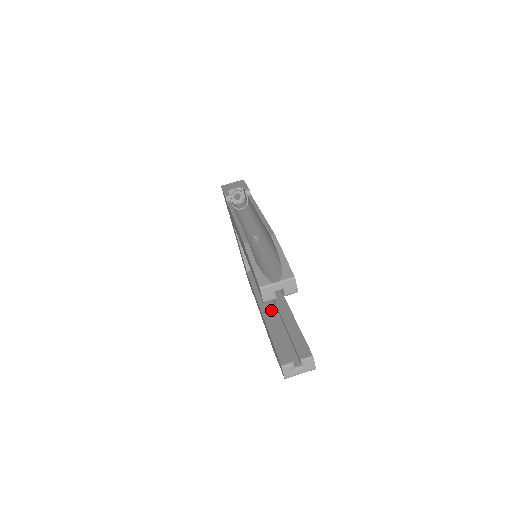
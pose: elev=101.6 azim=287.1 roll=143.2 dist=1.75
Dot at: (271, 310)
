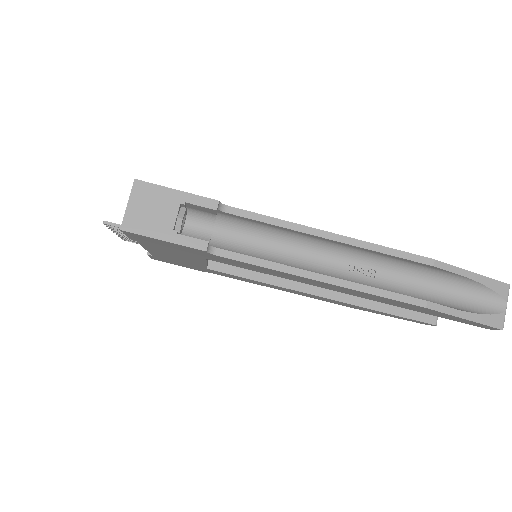
Dot at: occluded
